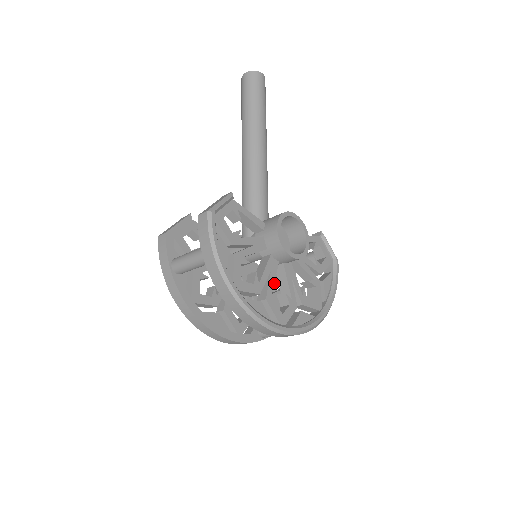
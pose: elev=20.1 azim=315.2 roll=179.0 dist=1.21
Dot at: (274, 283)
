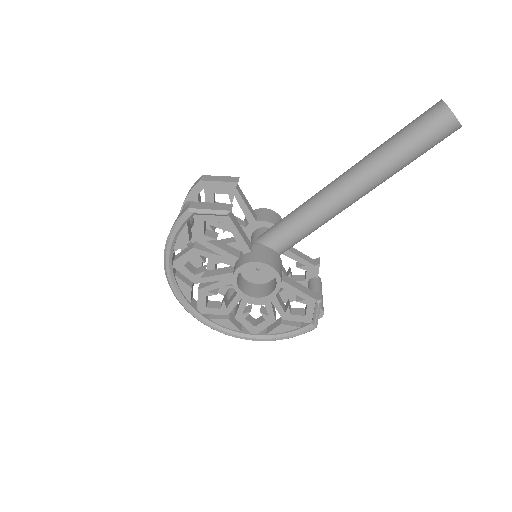
Dot at: occluded
